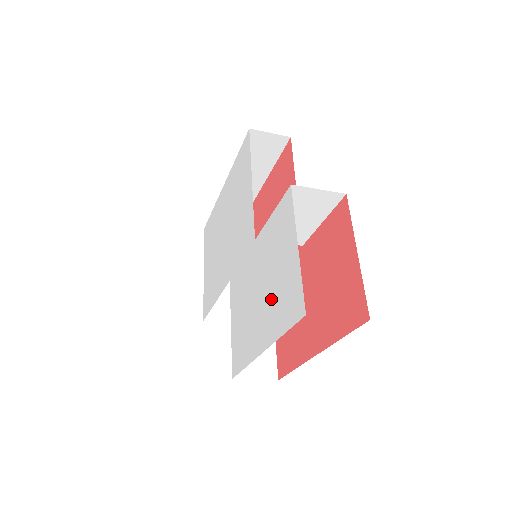
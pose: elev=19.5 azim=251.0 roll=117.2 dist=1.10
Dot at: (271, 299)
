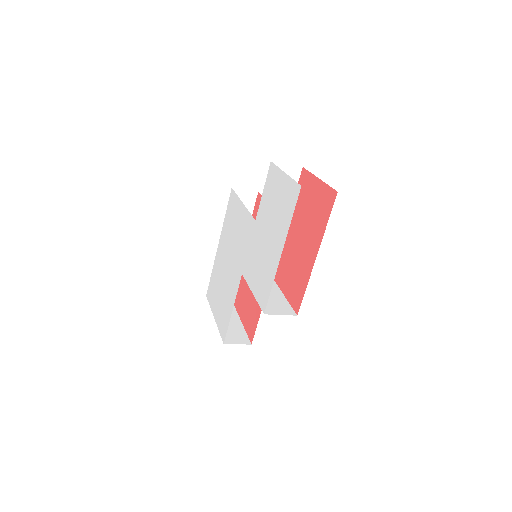
Dot at: (278, 221)
